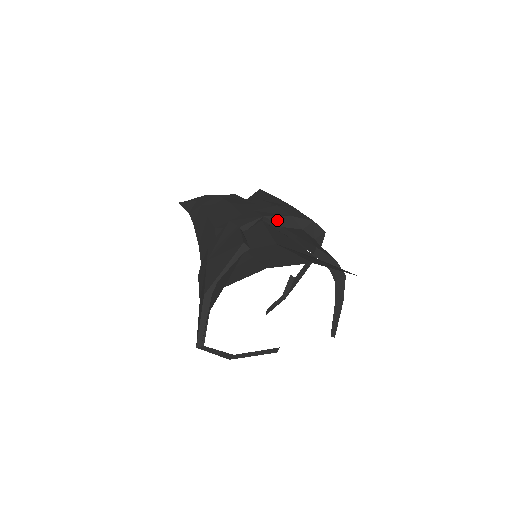
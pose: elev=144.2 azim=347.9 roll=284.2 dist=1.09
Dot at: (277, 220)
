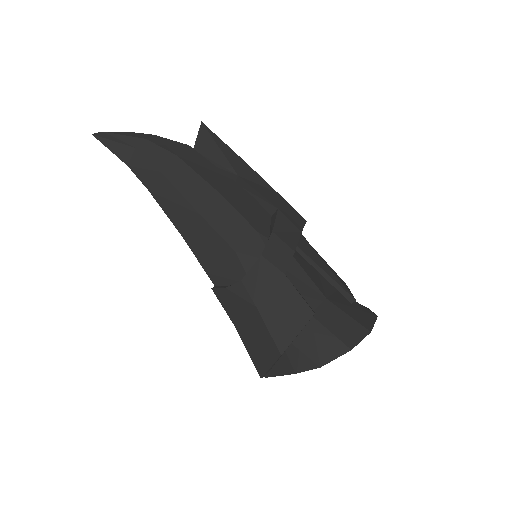
Dot at: occluded
